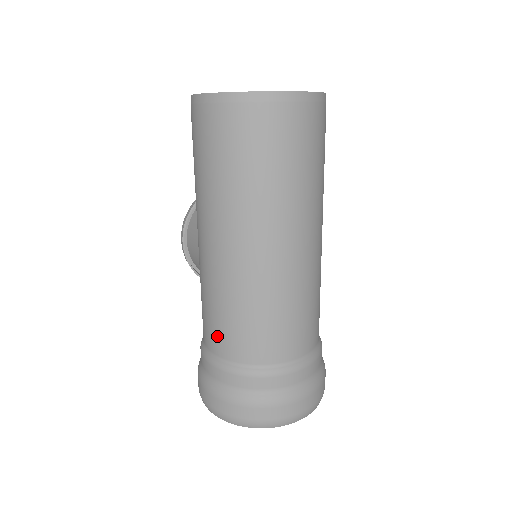
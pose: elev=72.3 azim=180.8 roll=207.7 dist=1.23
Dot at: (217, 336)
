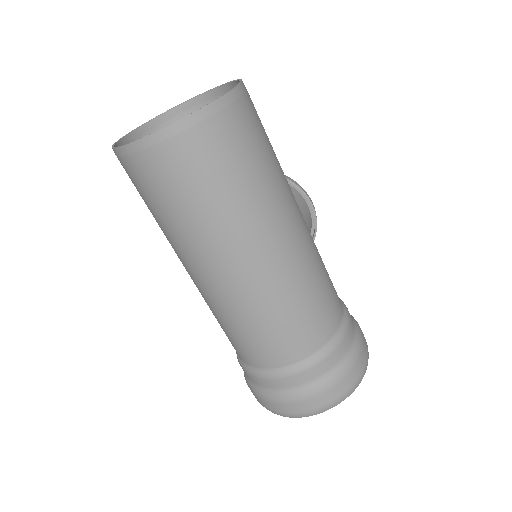
Dot at: occluded
